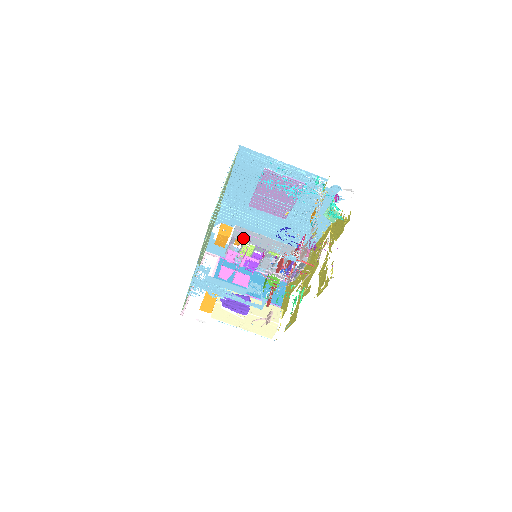
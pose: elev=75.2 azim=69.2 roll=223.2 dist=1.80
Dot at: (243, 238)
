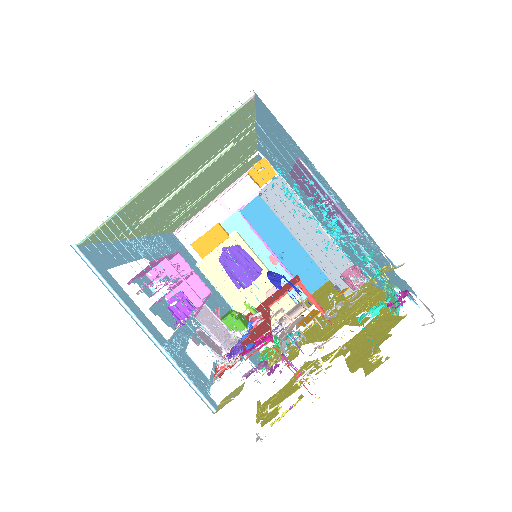
Dot at: (276, 203)
